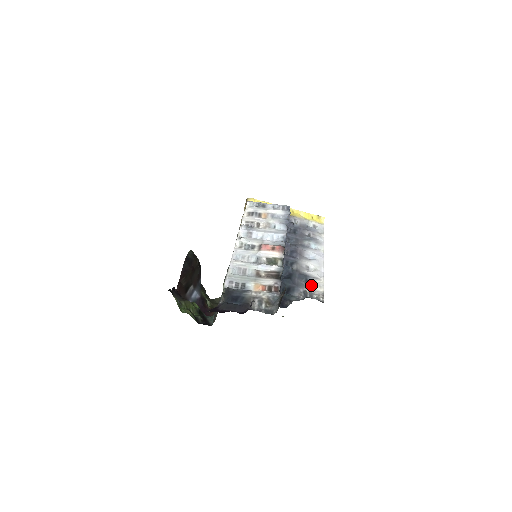
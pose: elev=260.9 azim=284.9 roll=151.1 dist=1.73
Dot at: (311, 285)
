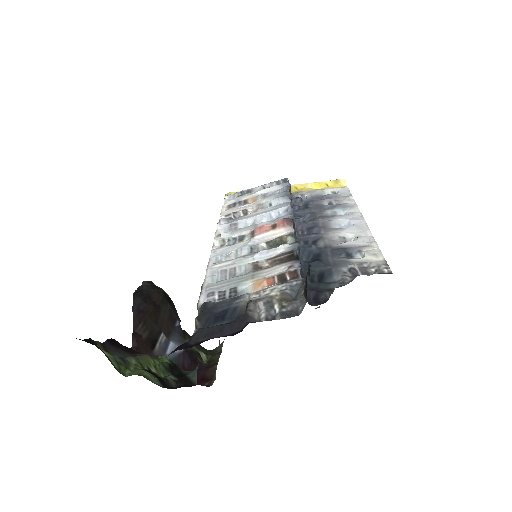
Dot at: (358, 258)
